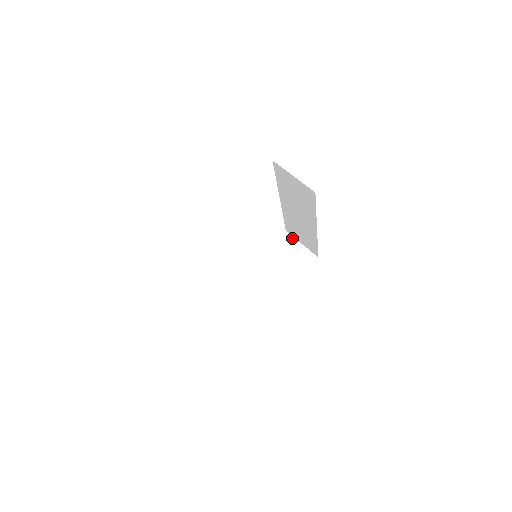
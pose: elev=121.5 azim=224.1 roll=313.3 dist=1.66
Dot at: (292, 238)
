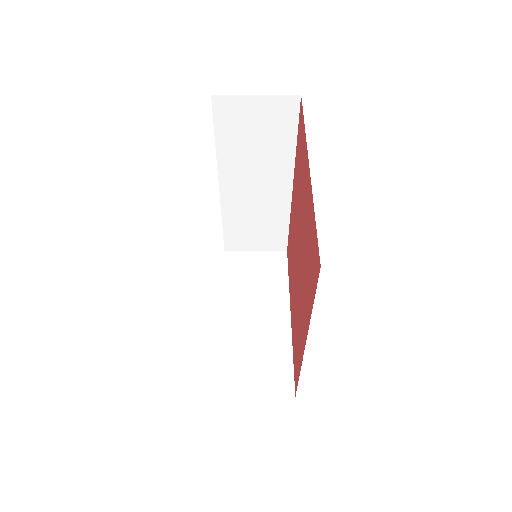
Dot at: (239, 253)
